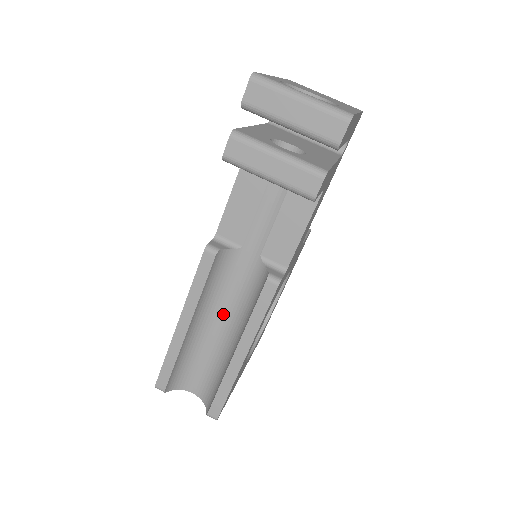
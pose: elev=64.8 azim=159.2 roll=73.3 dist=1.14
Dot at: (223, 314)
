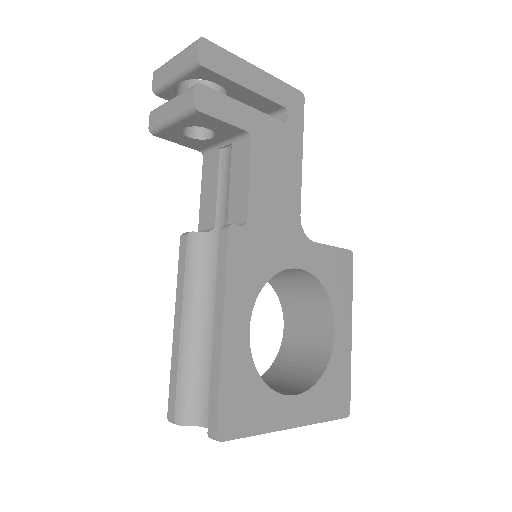
Dot at: occluded
